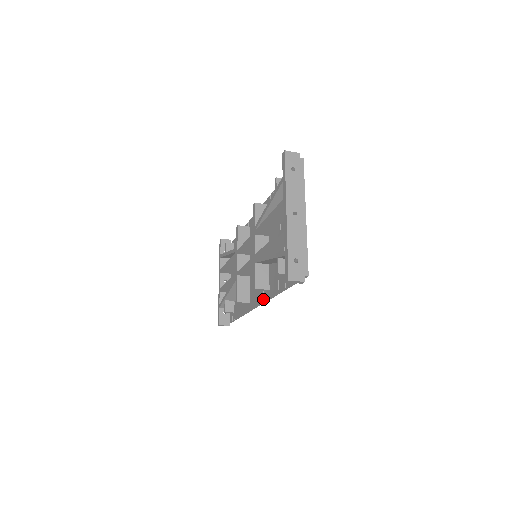
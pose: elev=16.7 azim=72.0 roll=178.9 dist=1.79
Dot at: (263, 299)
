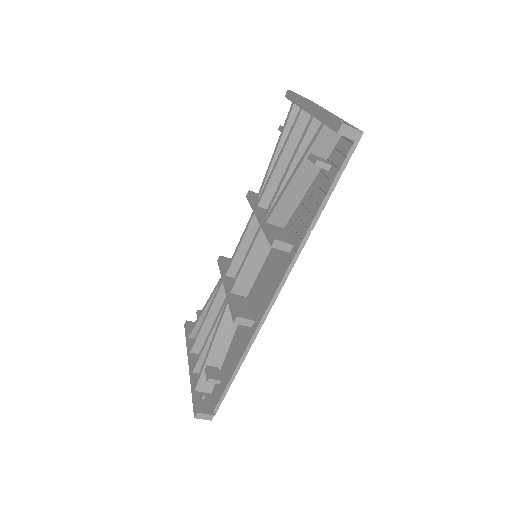
Dot at: (283, 272)
